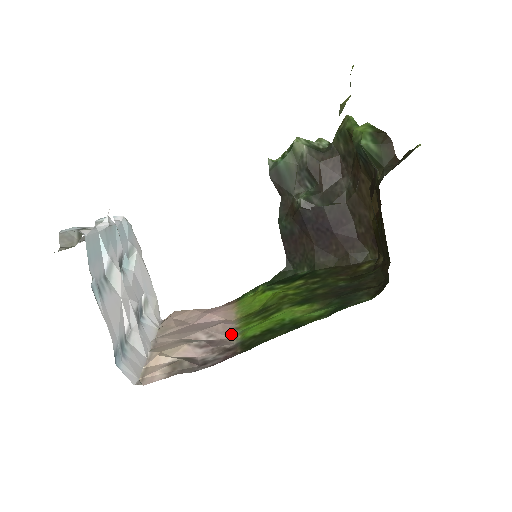
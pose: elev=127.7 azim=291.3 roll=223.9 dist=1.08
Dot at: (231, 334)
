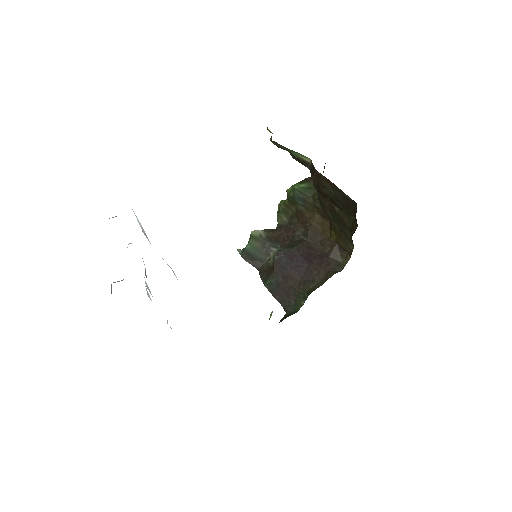
Dot at: occluded
